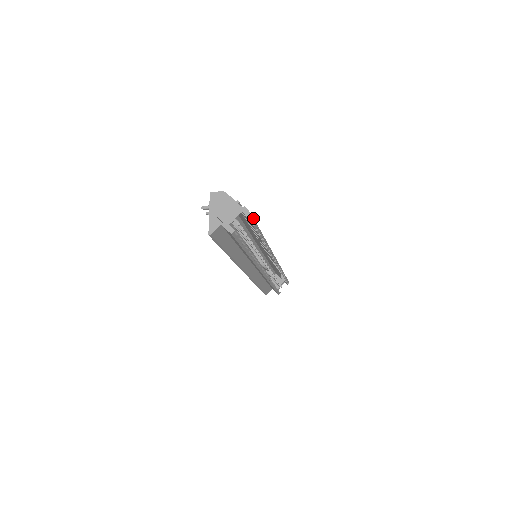
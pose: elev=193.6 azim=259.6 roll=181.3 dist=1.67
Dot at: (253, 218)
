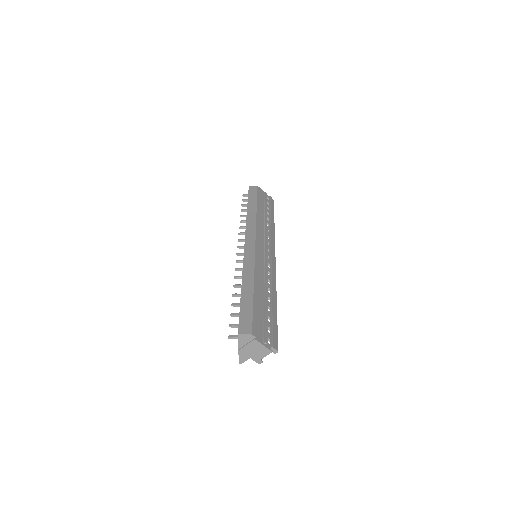
Dot at: (277, 343)
